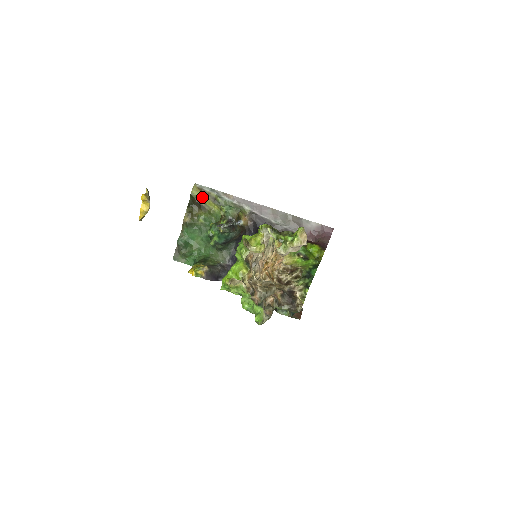
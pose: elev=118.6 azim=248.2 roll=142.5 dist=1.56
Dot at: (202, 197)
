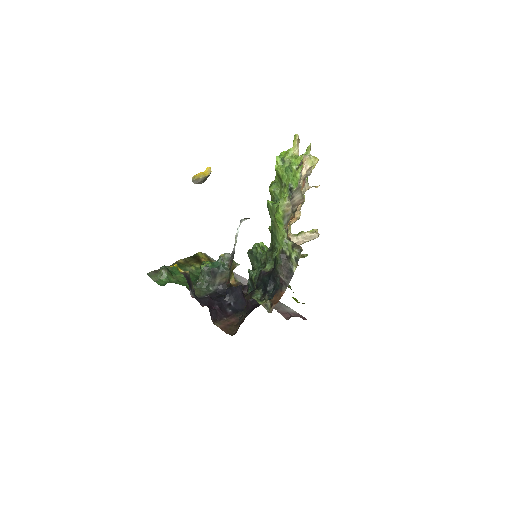
Dot at: (204, 259)
